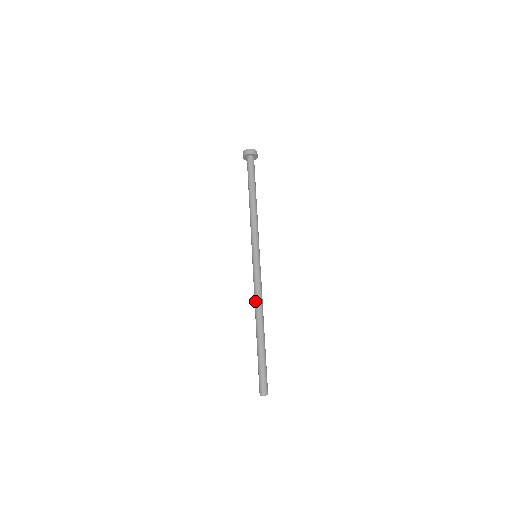
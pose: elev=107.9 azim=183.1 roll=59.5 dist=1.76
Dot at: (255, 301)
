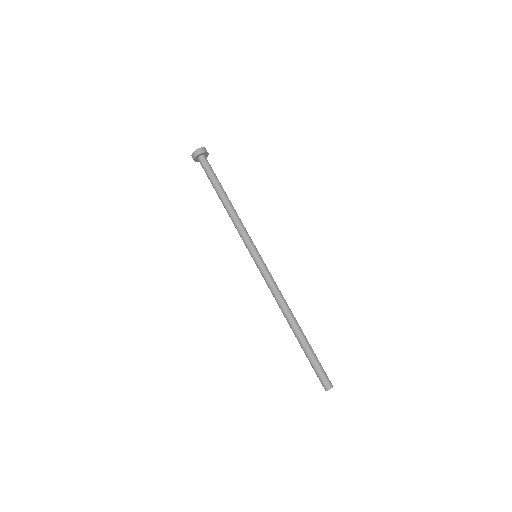
Dot at: (279, 300)
